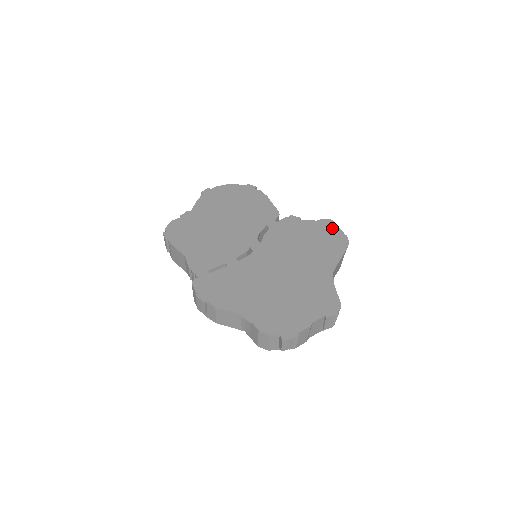
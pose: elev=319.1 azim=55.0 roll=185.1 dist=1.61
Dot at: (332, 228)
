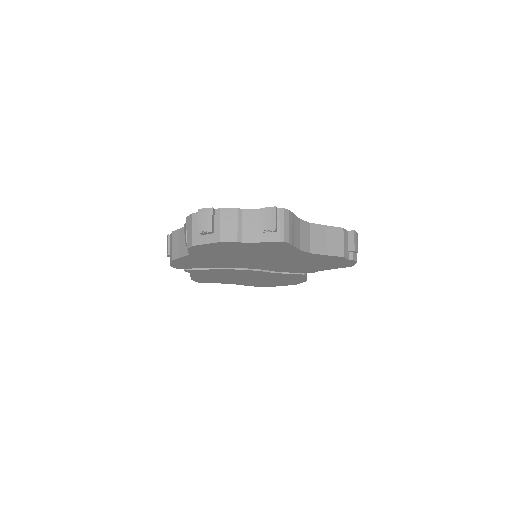
Dot at: occluded
